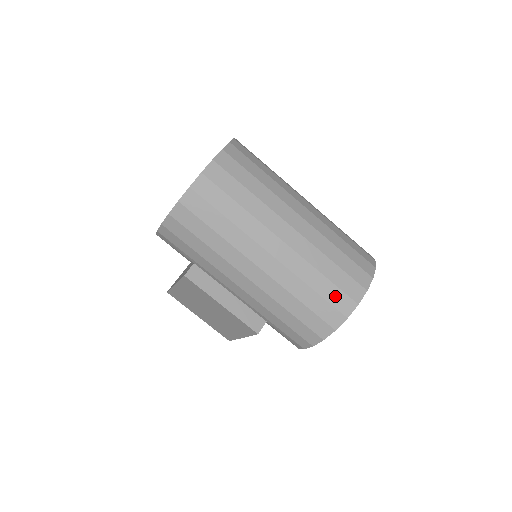
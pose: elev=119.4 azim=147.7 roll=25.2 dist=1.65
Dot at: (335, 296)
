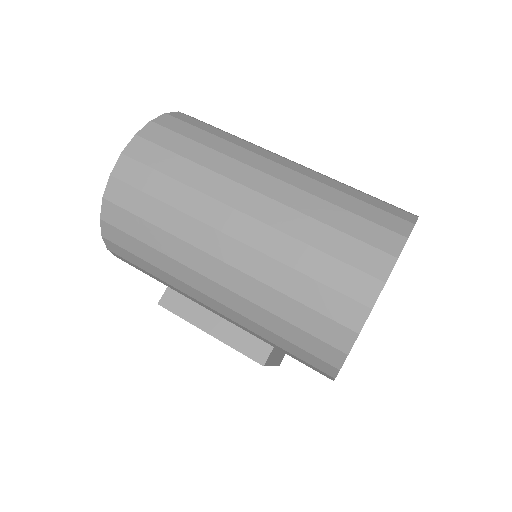
Dot at: (329, 302)
